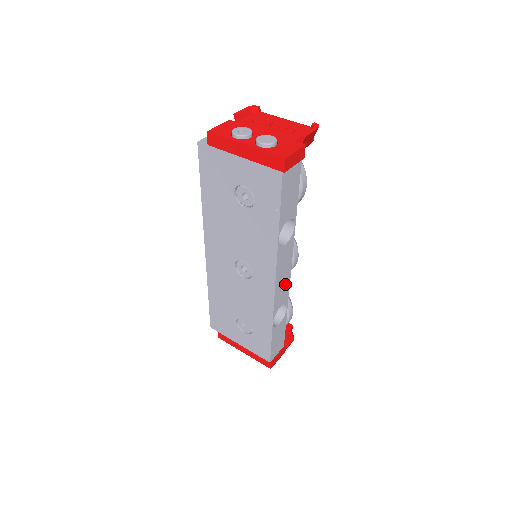
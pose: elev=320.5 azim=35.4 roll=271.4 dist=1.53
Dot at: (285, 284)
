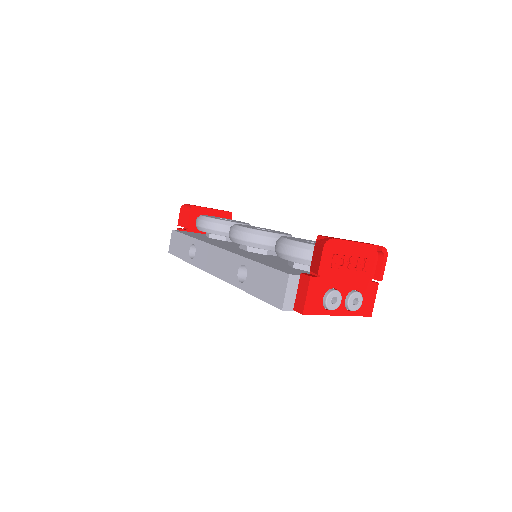
Dot at: occluded
